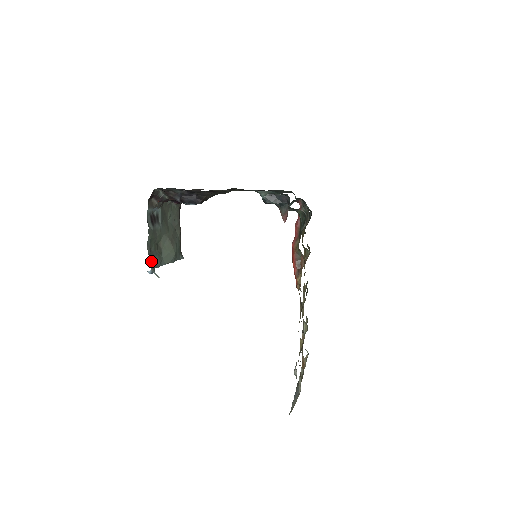
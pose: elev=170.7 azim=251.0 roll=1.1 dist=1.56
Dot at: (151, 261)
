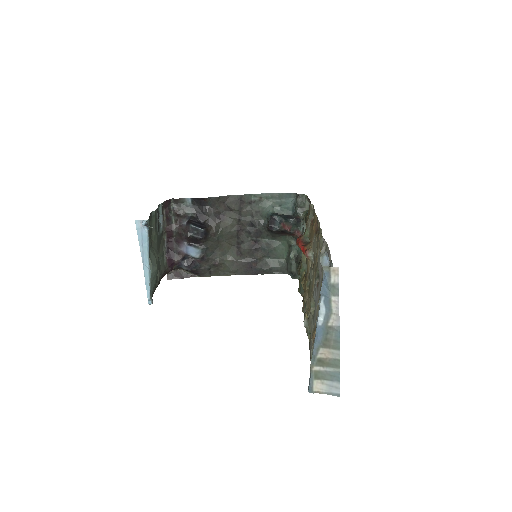
Dot at: (149, 221)
